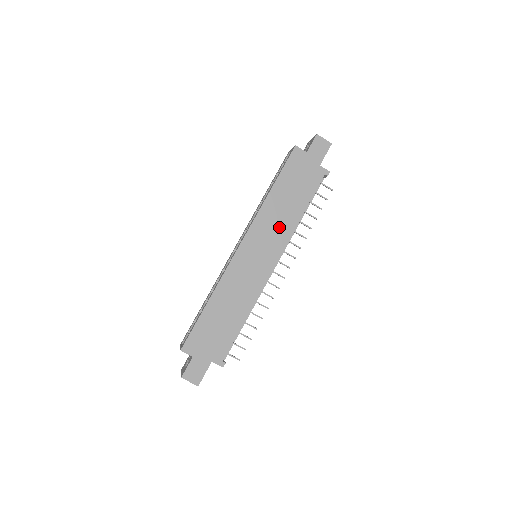
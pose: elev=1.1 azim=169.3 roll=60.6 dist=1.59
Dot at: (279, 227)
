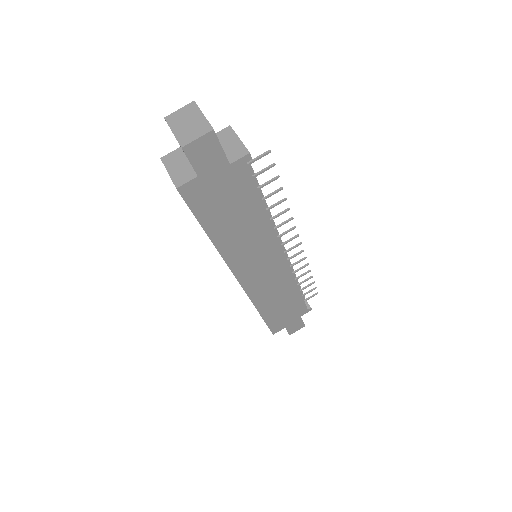
Dot at: (256, 242)
